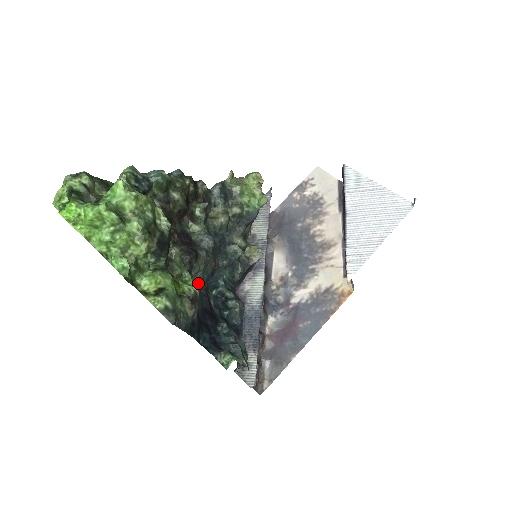
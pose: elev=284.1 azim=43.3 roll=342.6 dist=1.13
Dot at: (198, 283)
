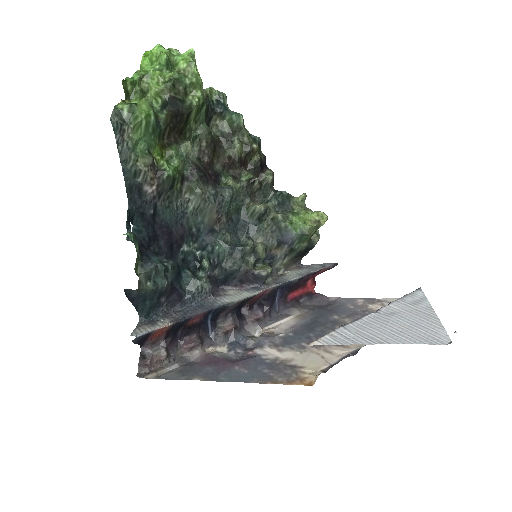
Dot at: (185, 203)
